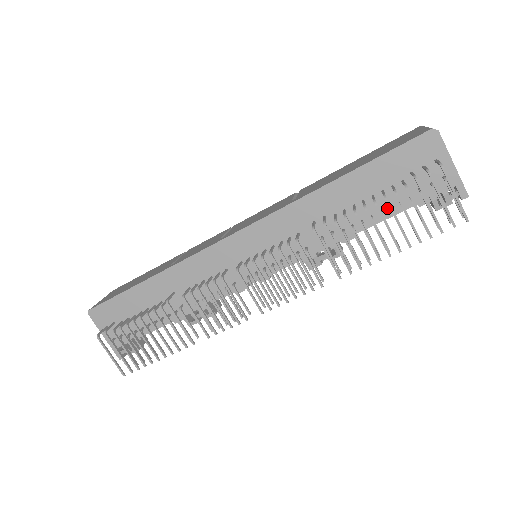
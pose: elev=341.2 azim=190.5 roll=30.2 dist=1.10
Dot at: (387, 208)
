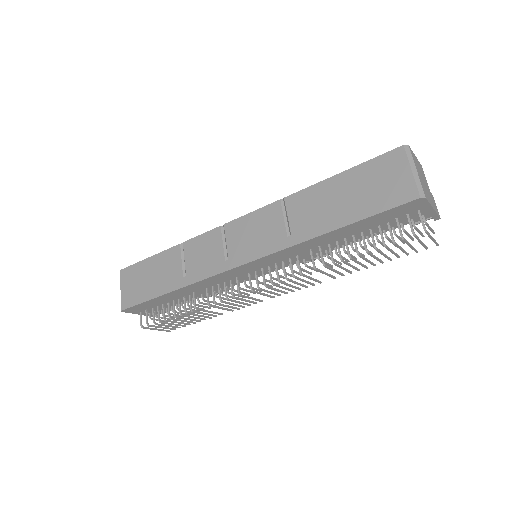
Dot at: (373, 234)
